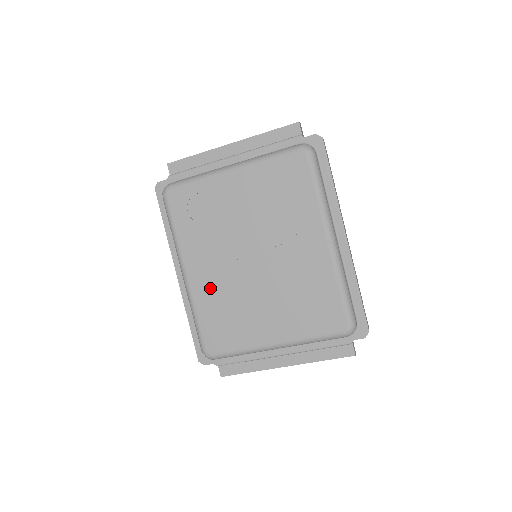
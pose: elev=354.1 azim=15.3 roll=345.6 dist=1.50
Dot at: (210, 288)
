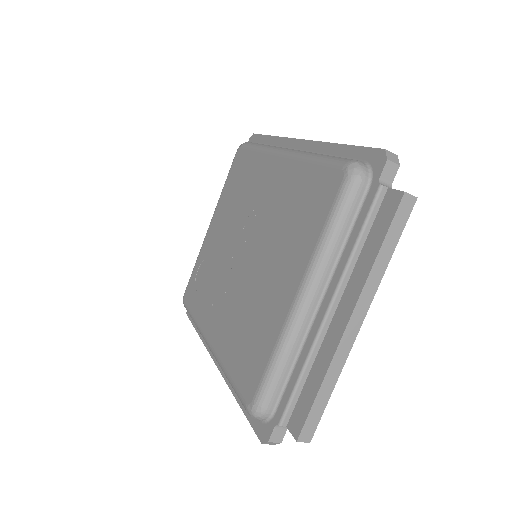
Dot at: (226, 327)
